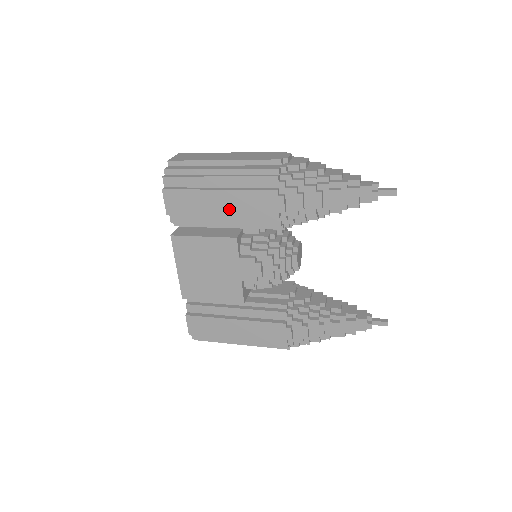
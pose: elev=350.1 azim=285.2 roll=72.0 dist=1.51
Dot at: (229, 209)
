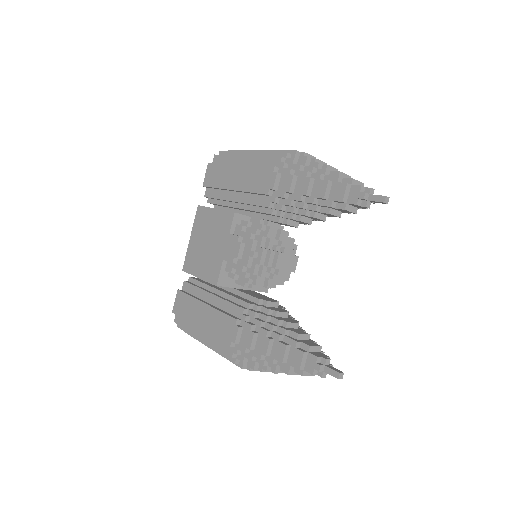
Dot at: (239, 183)
